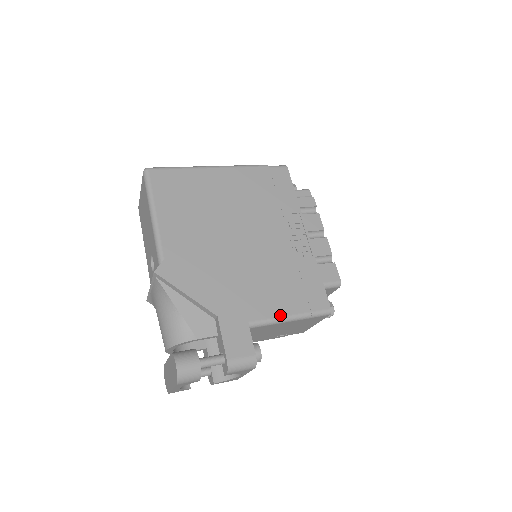
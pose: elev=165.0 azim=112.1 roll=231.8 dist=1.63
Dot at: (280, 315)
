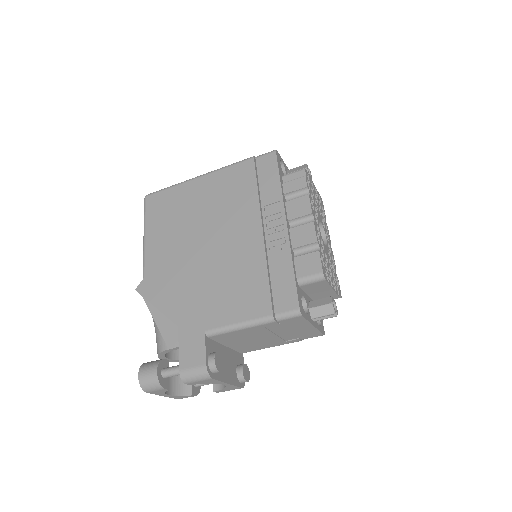
Dot at: (238, 321)
